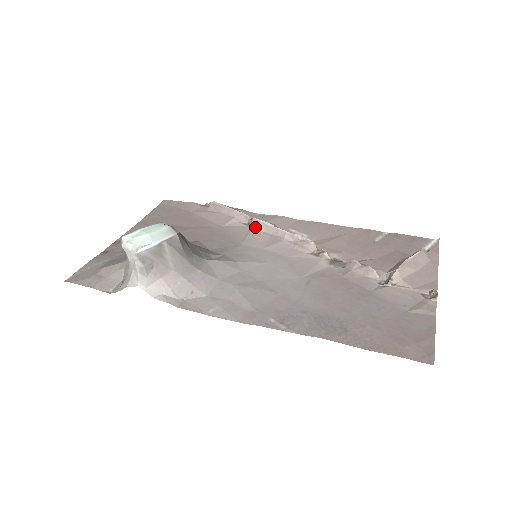
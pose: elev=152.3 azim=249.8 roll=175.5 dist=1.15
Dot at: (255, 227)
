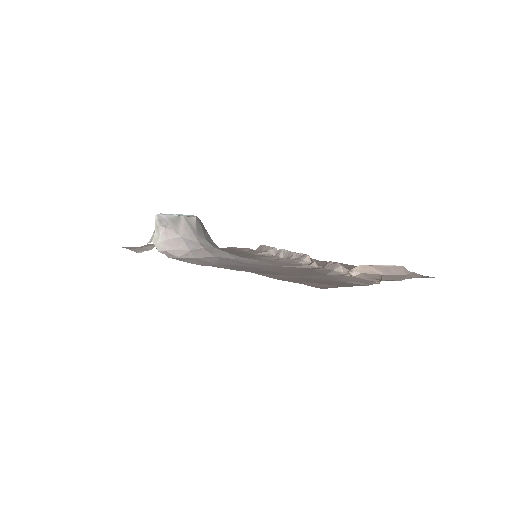
Dot at: (278, 255)
